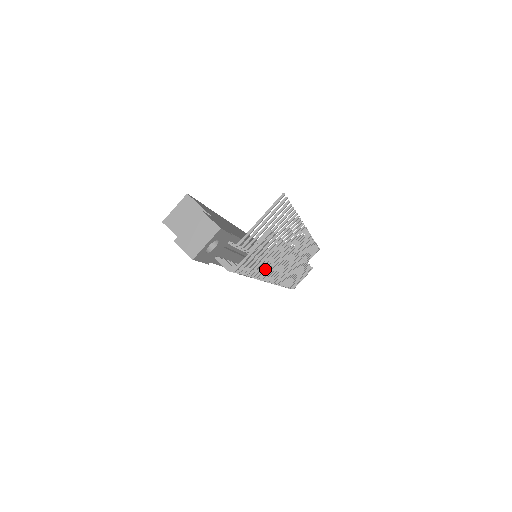
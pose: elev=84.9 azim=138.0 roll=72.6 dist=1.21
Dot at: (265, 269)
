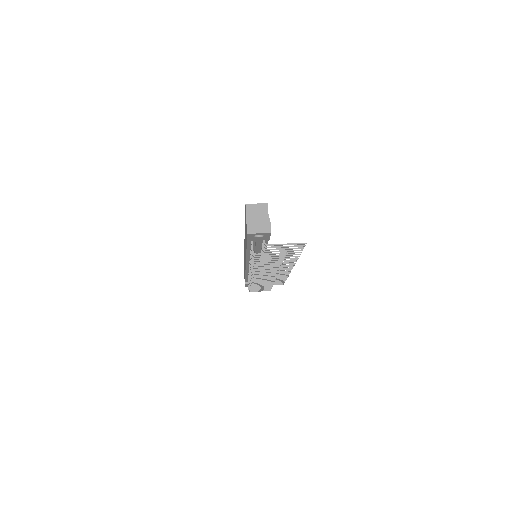
Dot at: occluded
